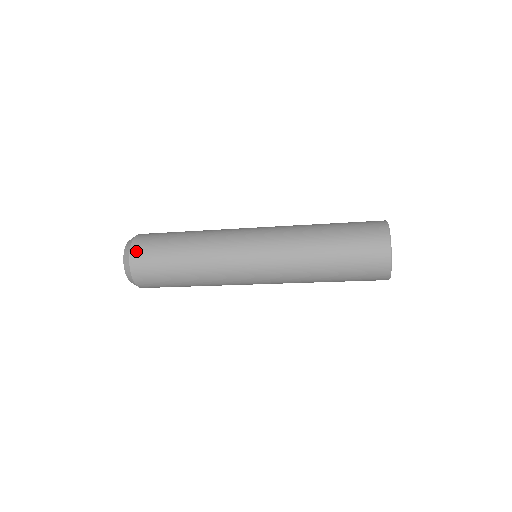
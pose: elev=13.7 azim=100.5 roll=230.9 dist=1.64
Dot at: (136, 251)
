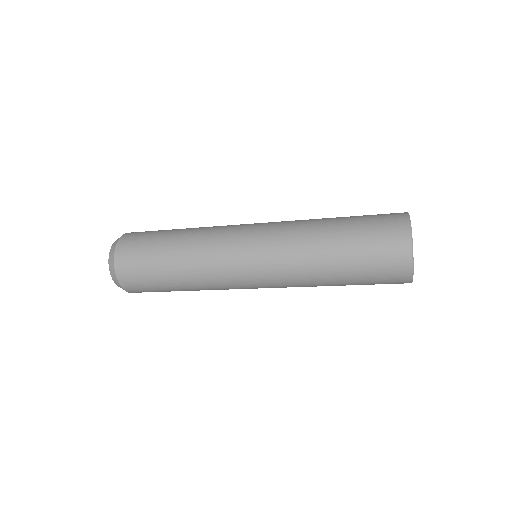
Dot at: (122, 273)
